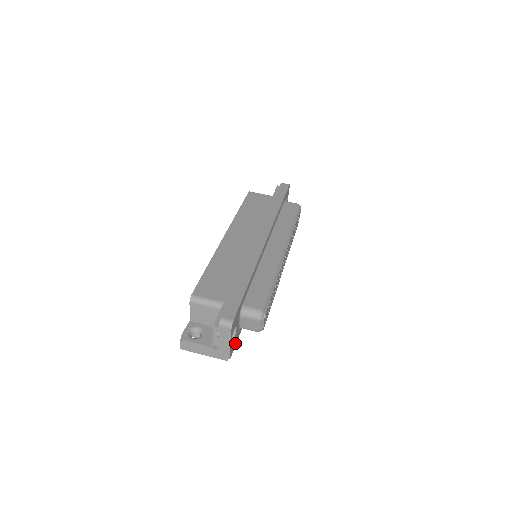
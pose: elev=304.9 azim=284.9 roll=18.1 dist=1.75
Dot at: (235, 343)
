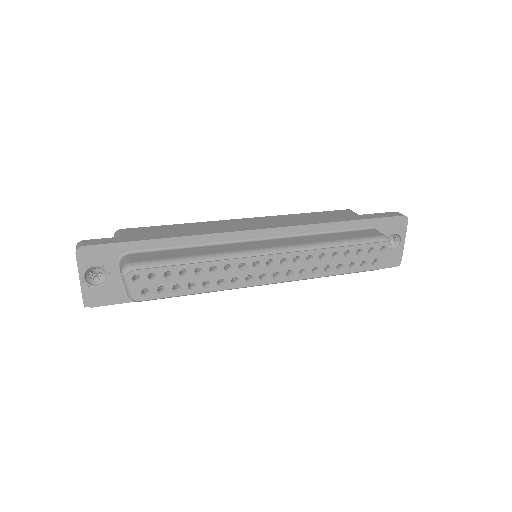
Dot at: (112, 300)
